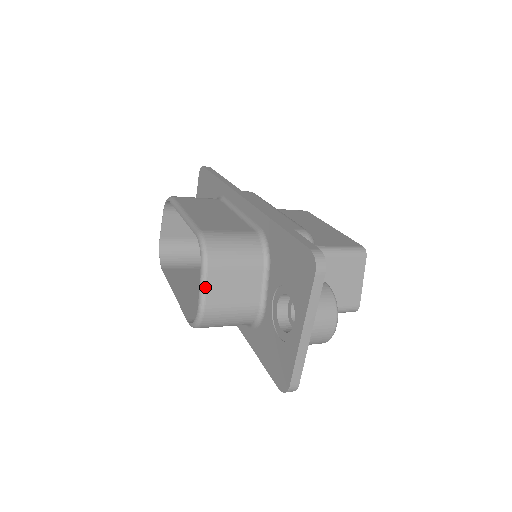
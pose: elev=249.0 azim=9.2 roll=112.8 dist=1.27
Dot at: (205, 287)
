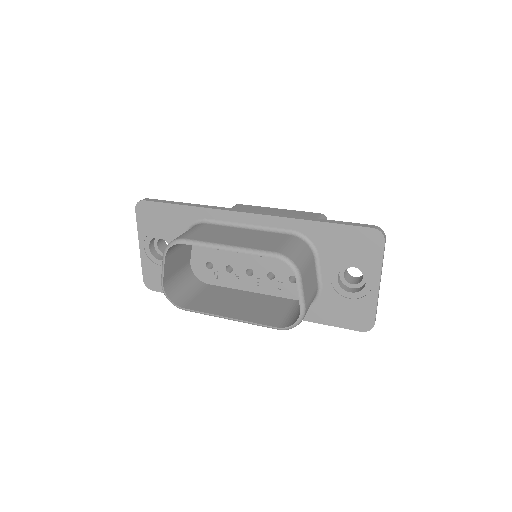
Dot at: (303, 292)
